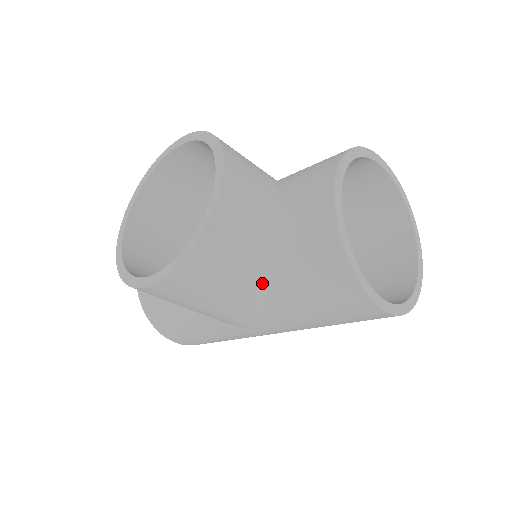
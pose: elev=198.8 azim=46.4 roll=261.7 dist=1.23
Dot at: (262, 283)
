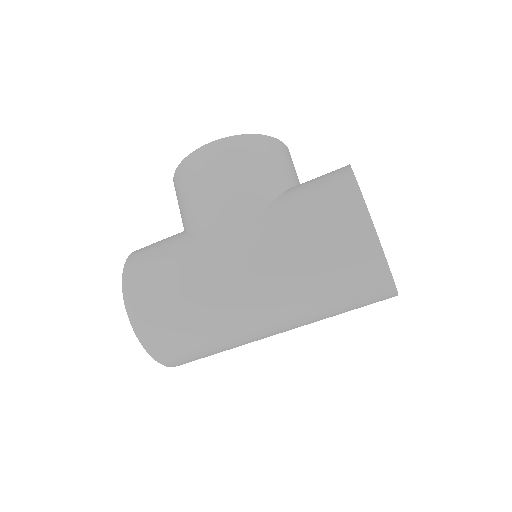
Dot at: (274, 194)
